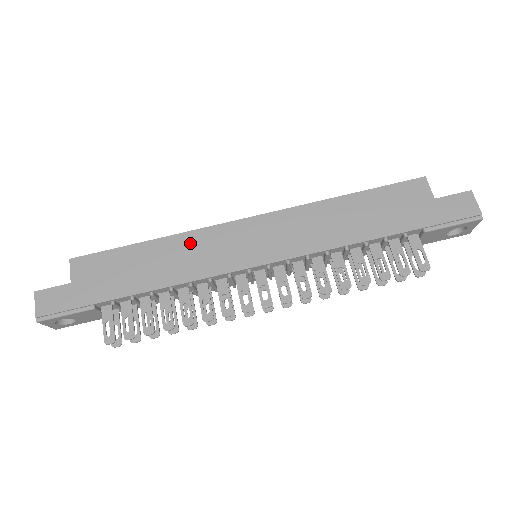
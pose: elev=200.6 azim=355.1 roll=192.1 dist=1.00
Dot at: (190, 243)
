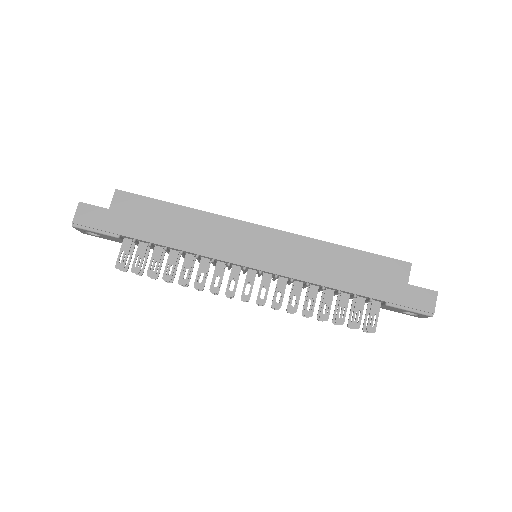
Dot at: (212, 224)
